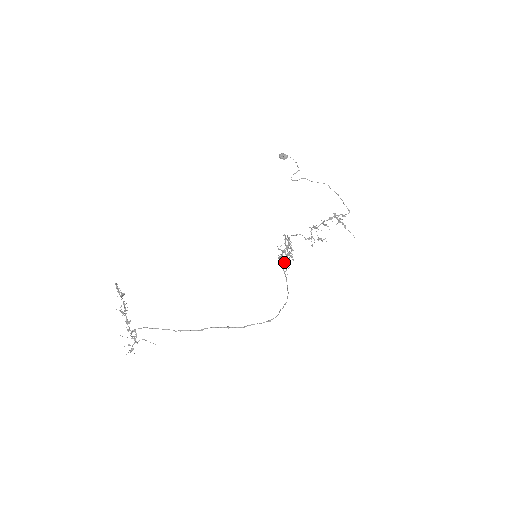
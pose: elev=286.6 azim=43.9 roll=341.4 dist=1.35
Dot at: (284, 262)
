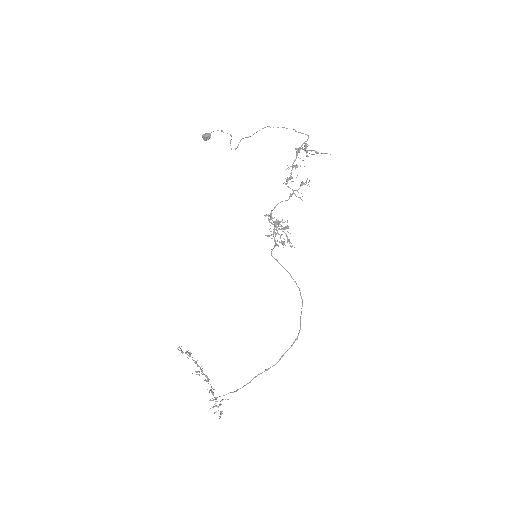
Dot at: occluded
